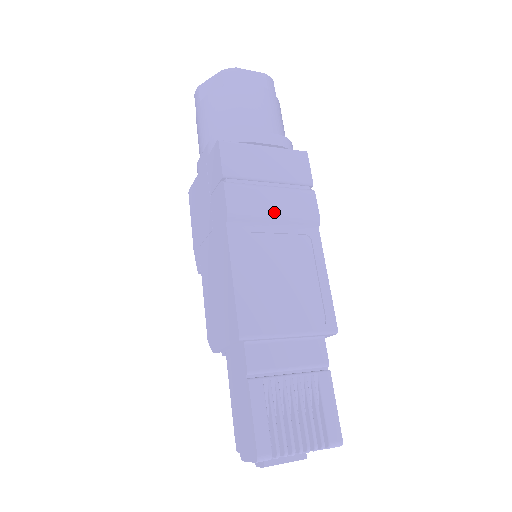
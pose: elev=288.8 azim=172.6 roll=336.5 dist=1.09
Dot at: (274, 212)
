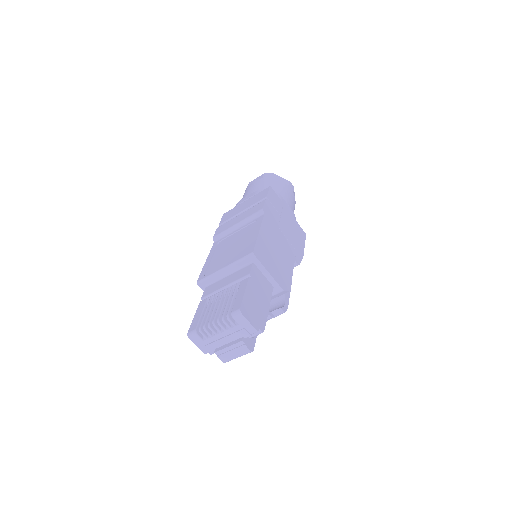
Dot at: (237, 222)
